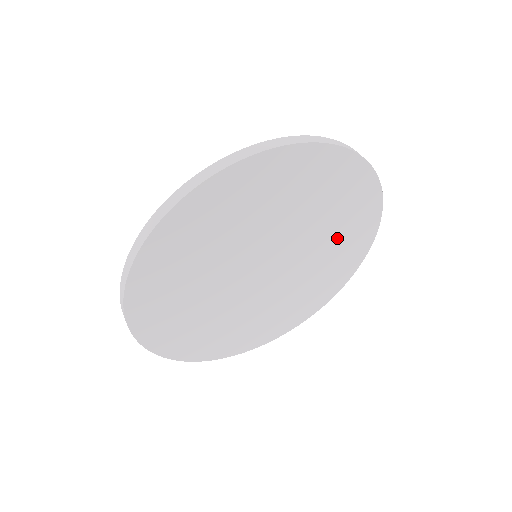
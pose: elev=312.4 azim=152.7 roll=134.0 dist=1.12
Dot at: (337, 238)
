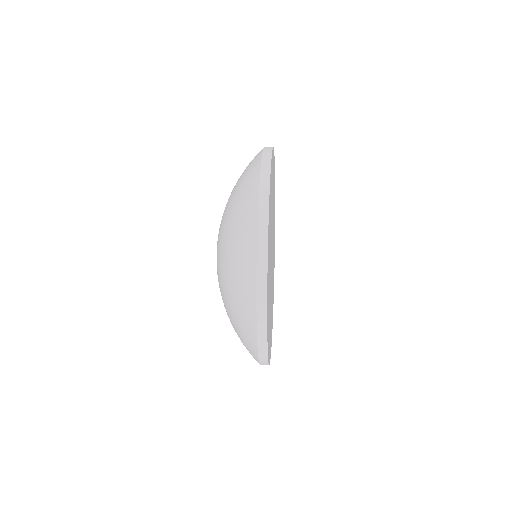
Dot at: occluded
